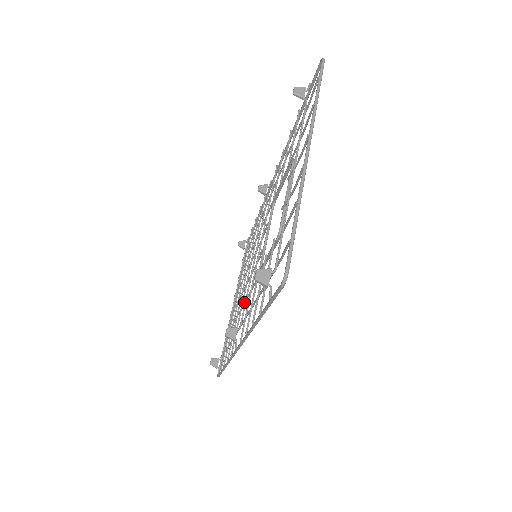
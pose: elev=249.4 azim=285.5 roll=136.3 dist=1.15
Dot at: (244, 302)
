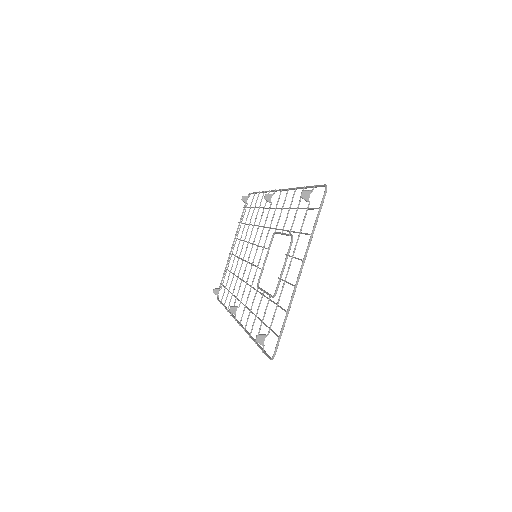
Dot at: (243, 281)
